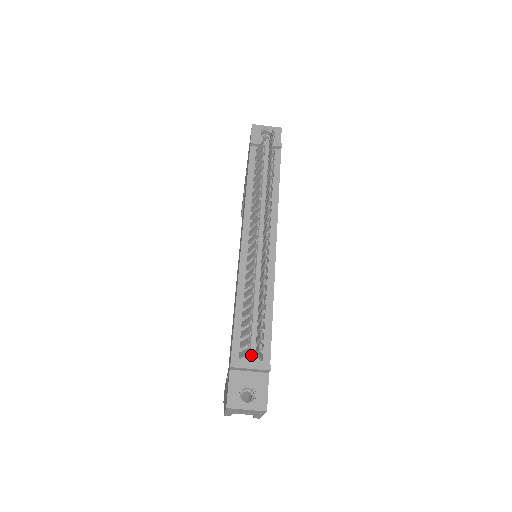
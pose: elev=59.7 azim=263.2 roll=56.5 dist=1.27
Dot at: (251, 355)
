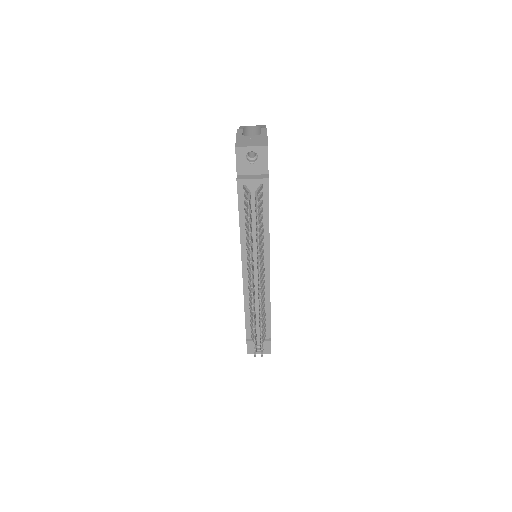
Dot at: (258, 338)
